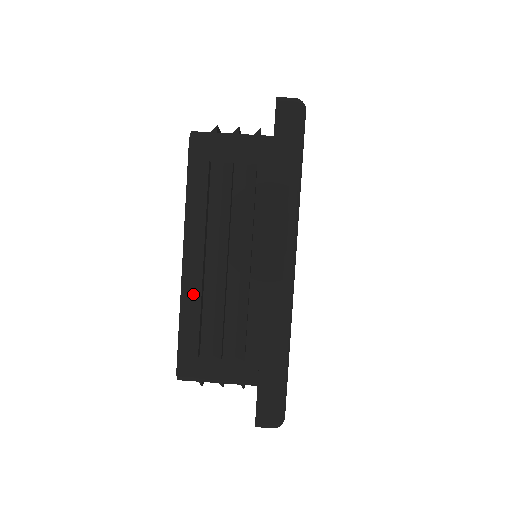
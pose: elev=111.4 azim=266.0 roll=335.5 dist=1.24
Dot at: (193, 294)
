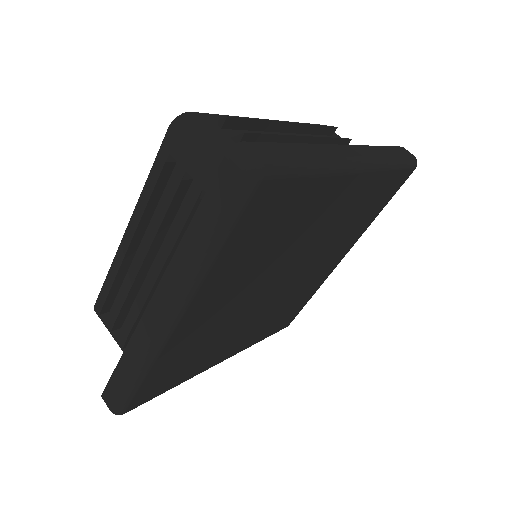
Dot at: occluded
